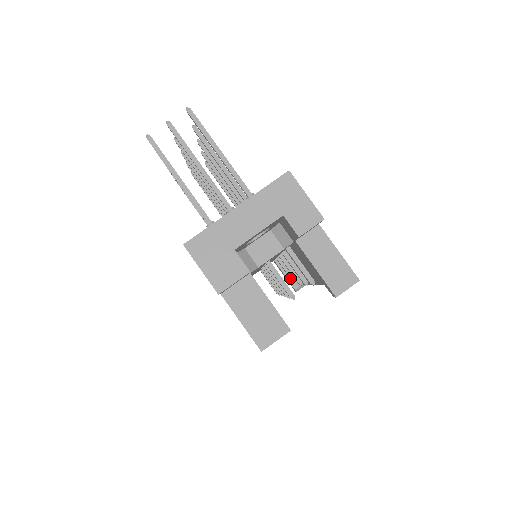
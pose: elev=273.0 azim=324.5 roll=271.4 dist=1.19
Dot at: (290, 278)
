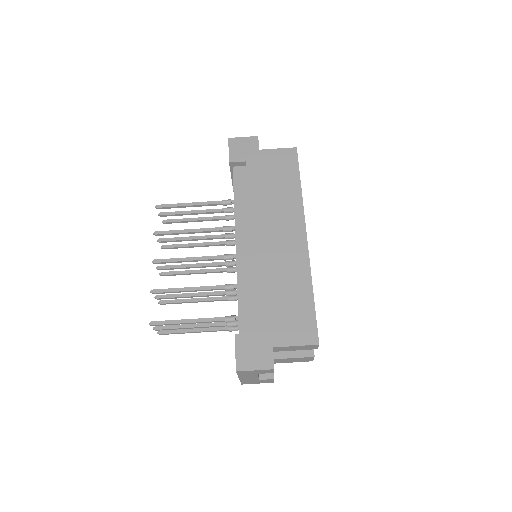
Dot at: occluded
